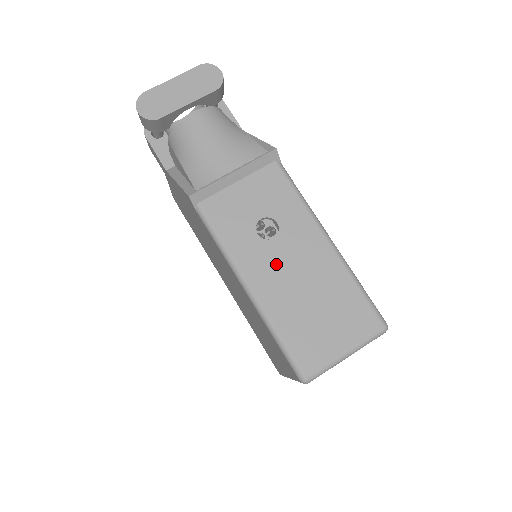
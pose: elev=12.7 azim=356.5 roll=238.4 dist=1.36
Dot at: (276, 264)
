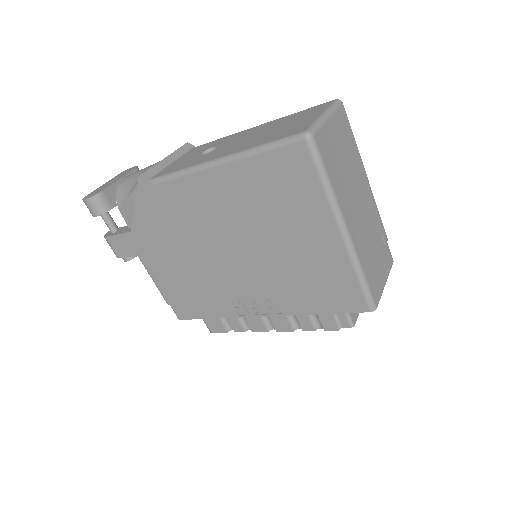
Dot at: (228, 147)
